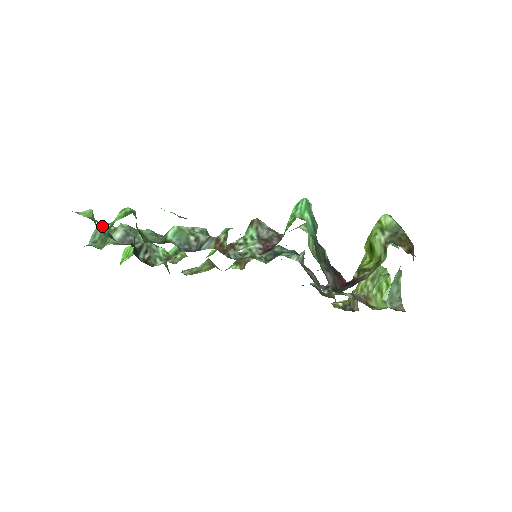
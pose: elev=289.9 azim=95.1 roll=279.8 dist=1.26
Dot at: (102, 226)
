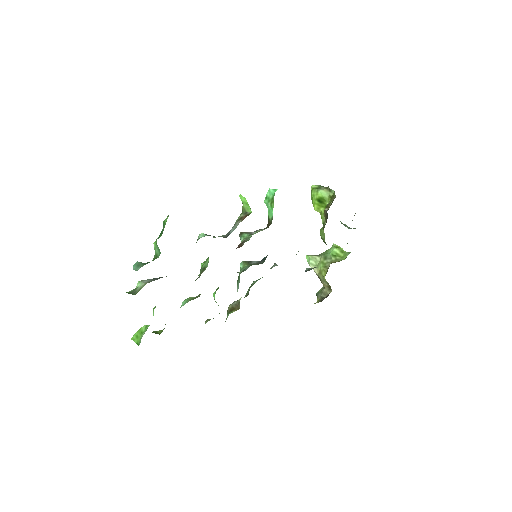
Dot at: (138, 263)
